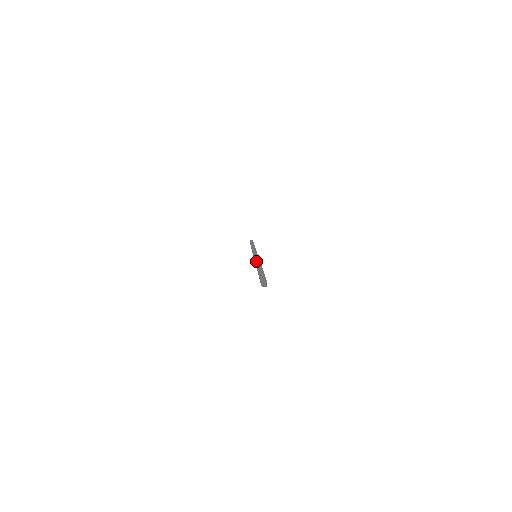
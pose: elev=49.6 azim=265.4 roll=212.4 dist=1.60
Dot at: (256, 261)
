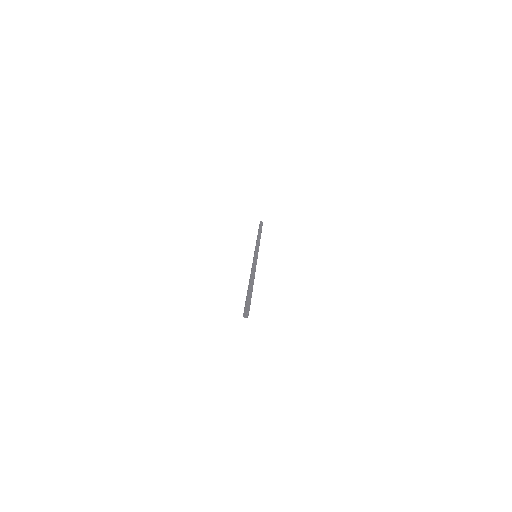
Dot at: (252, 270)
